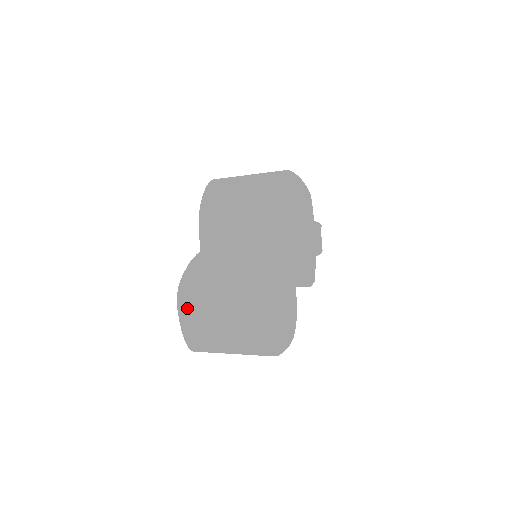
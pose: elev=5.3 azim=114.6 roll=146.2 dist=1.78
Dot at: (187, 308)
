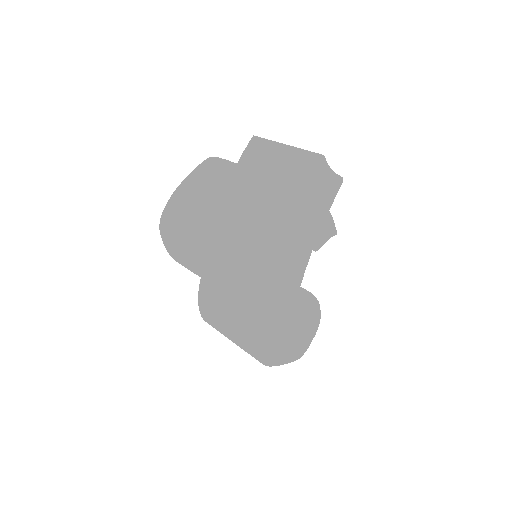
Dot at: occluded
